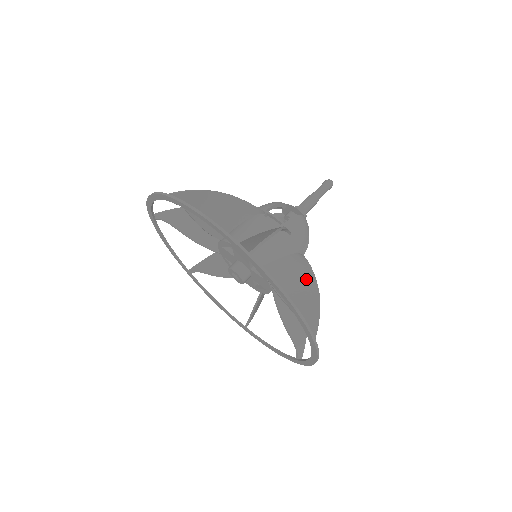
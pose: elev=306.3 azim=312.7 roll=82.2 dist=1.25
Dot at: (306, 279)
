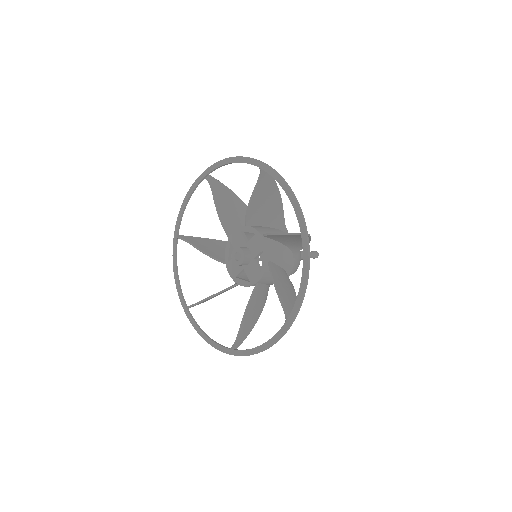
Dot at: (292, 291)
